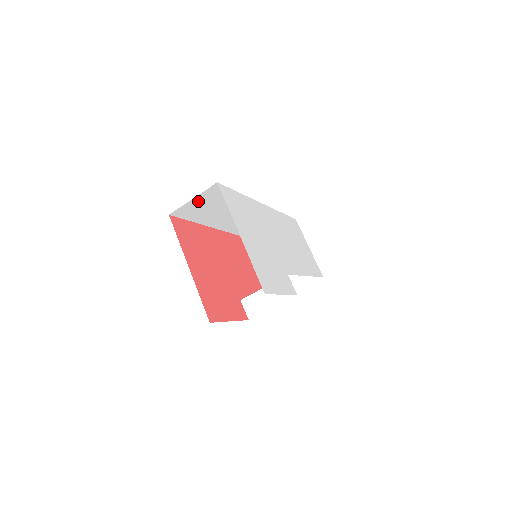
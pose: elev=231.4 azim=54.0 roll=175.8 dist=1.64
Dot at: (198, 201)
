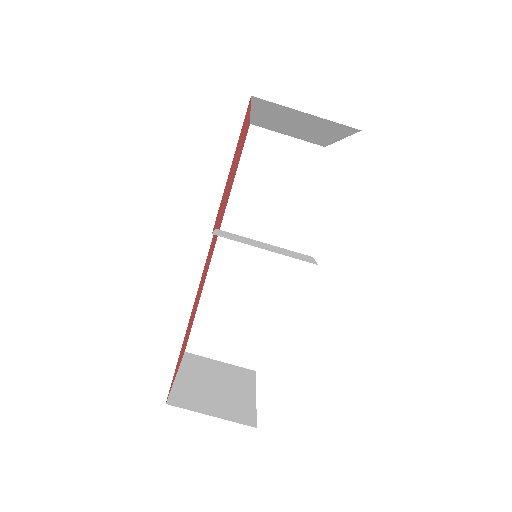
Dot at: (283, 148)
